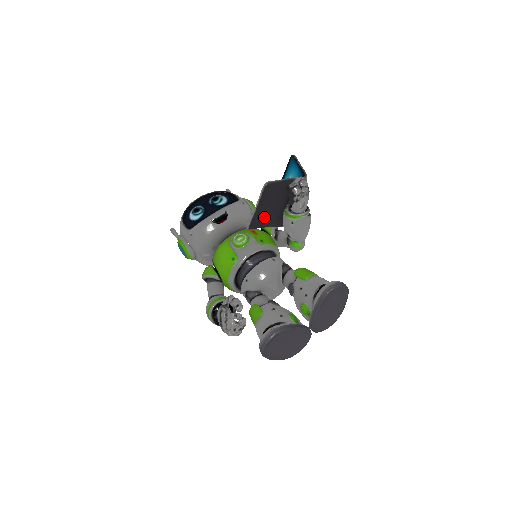
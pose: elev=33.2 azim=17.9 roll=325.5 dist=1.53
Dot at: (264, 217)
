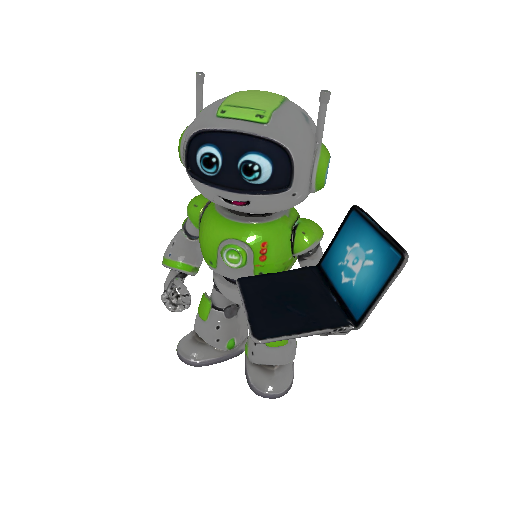
Dot at: (266, 290)
